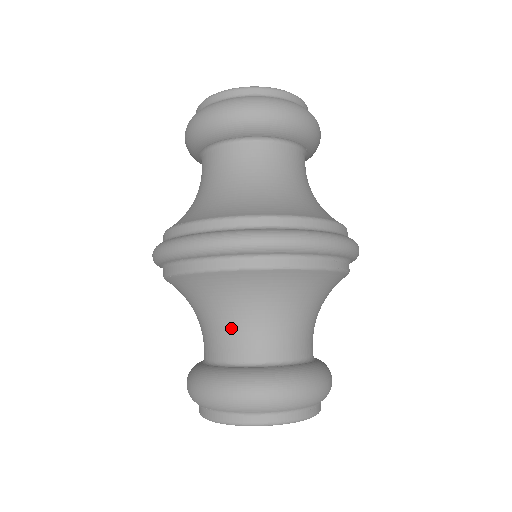
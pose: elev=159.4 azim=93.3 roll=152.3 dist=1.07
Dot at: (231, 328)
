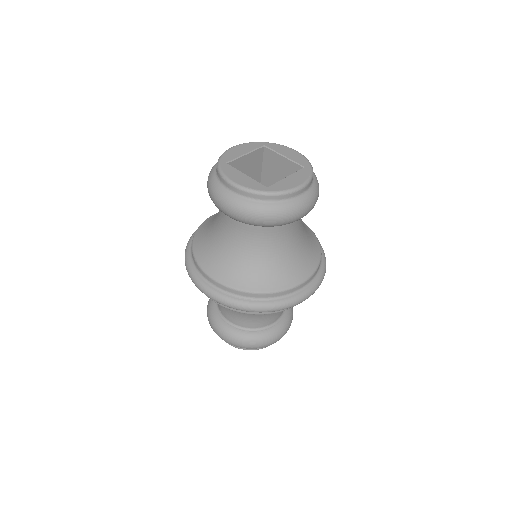
Dot at: (265, 316)
